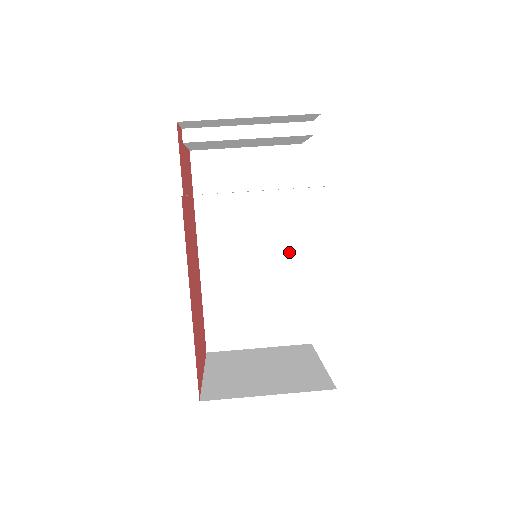
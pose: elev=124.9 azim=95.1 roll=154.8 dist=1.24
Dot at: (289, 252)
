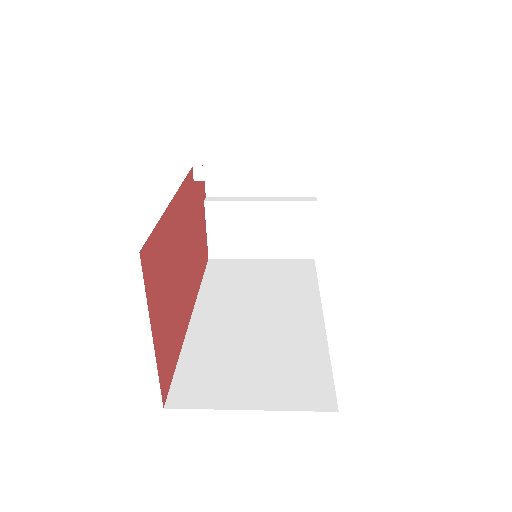
Dot at: (301, 319)
